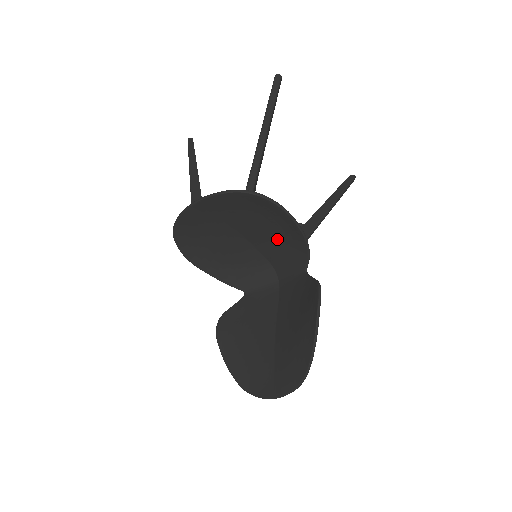
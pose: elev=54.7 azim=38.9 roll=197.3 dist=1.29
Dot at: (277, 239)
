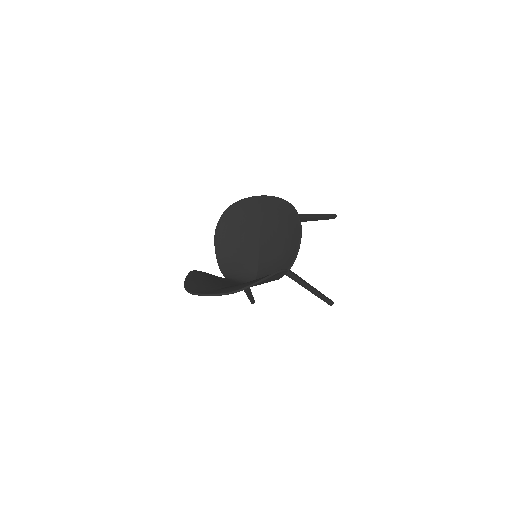
Dot at: (278, 252)
